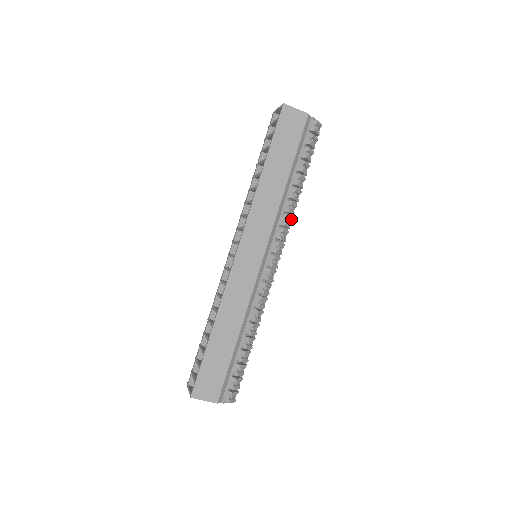
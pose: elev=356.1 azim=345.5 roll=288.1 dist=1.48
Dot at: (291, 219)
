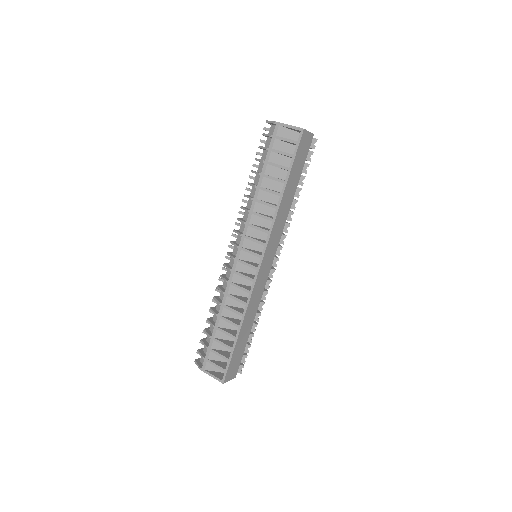
Dot at: occluded
